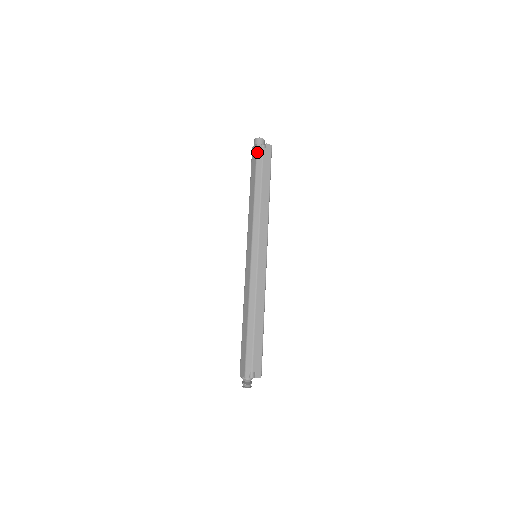
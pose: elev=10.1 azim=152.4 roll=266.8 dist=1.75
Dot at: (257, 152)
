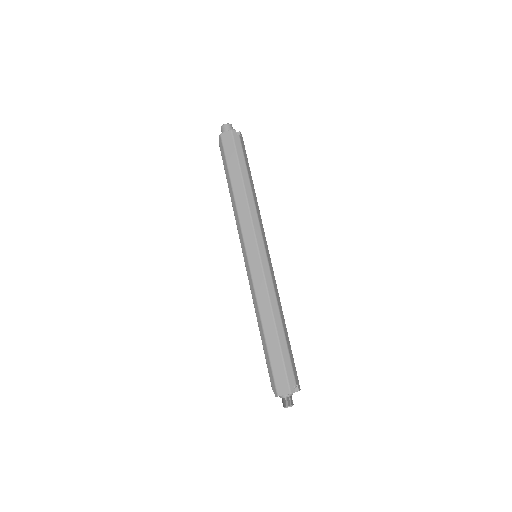
Dot at: (234, 139)
